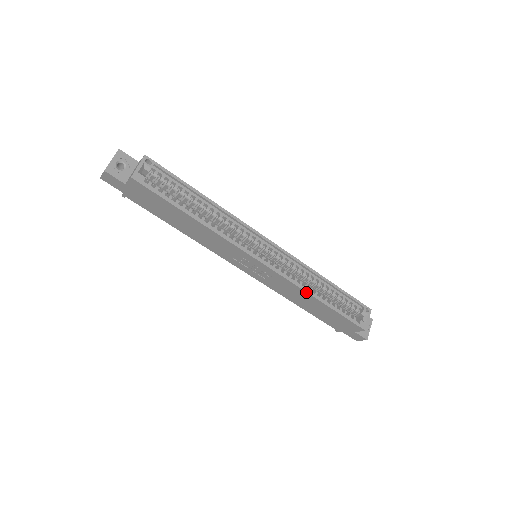
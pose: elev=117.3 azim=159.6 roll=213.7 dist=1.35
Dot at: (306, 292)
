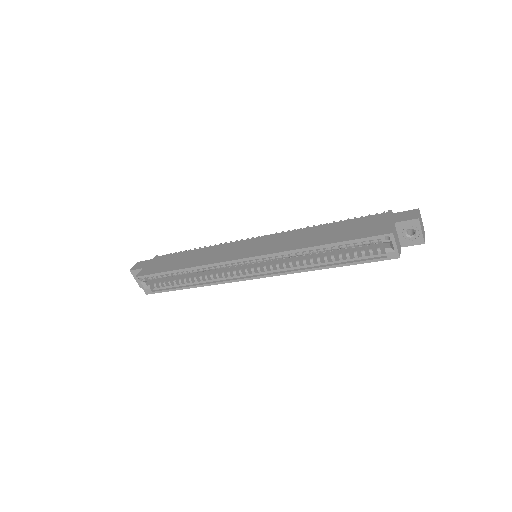
Dot at: (307, 271)
